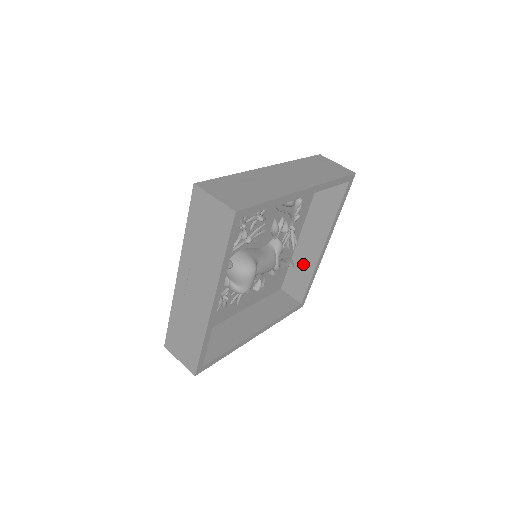
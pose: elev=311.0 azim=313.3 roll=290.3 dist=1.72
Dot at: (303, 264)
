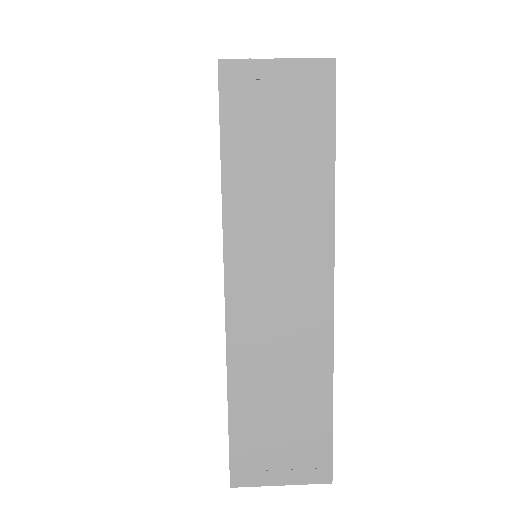
Dot at: occluded
